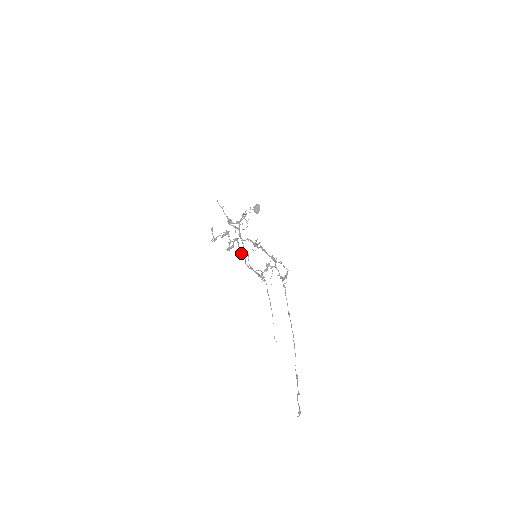
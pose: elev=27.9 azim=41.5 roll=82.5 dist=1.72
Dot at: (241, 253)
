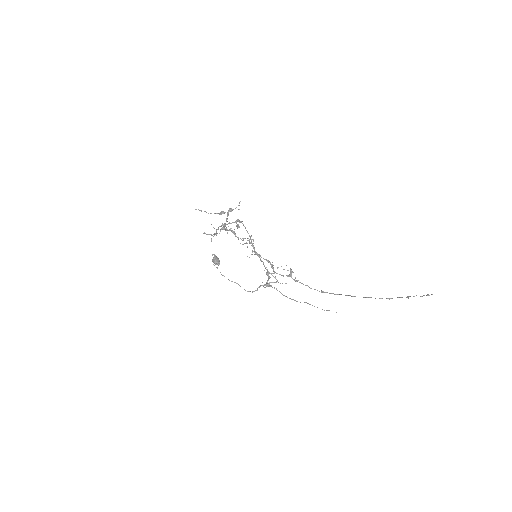
Dot at: occluded
